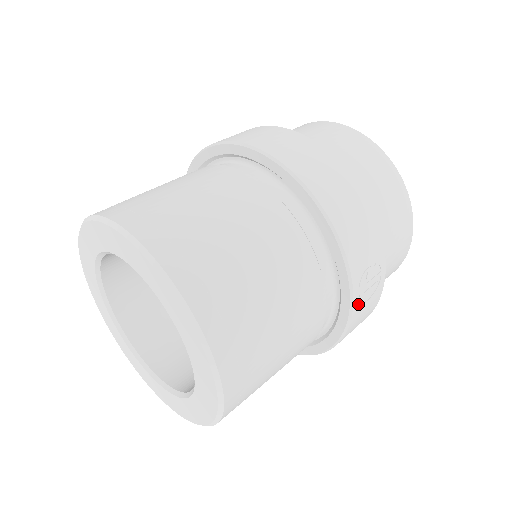
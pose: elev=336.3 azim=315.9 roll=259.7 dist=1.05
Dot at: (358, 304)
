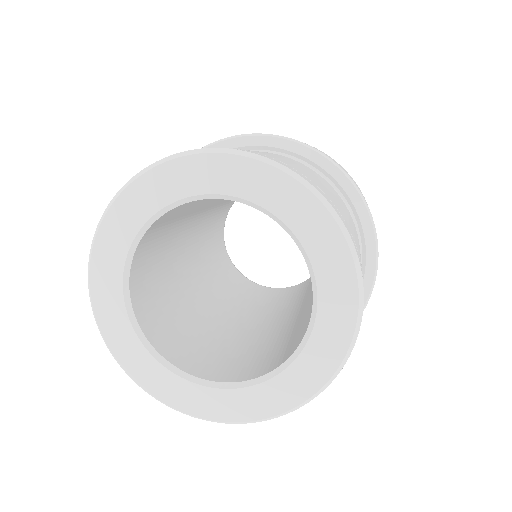
Dot at: occluded
